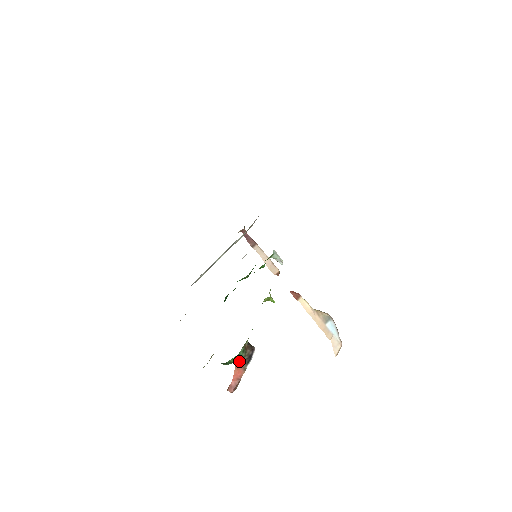
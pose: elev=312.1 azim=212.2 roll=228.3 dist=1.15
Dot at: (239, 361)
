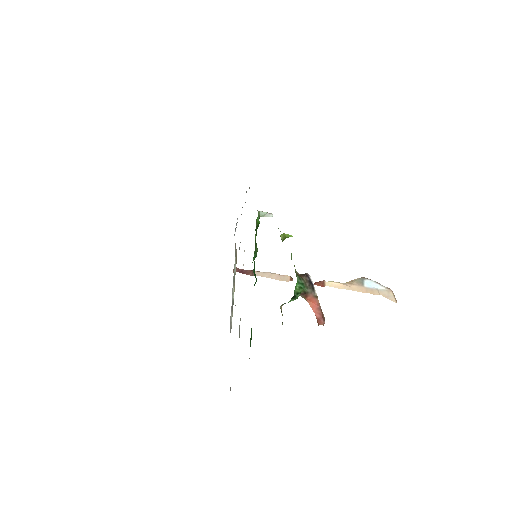
Dot at: (305, 292)
